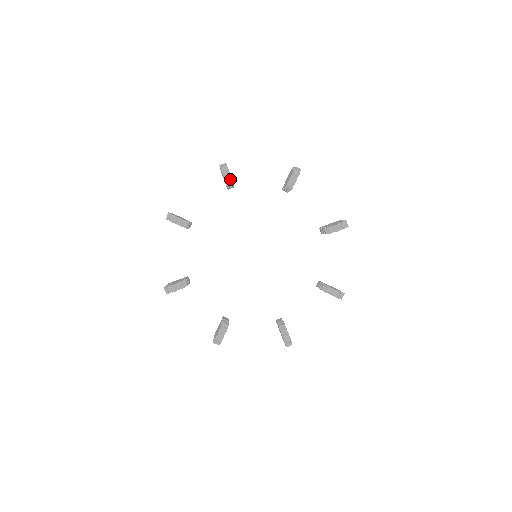
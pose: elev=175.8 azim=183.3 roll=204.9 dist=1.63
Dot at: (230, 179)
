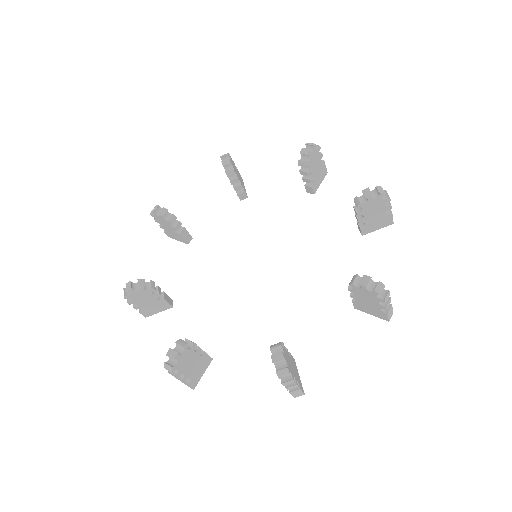
Dot at: (165, 211)
